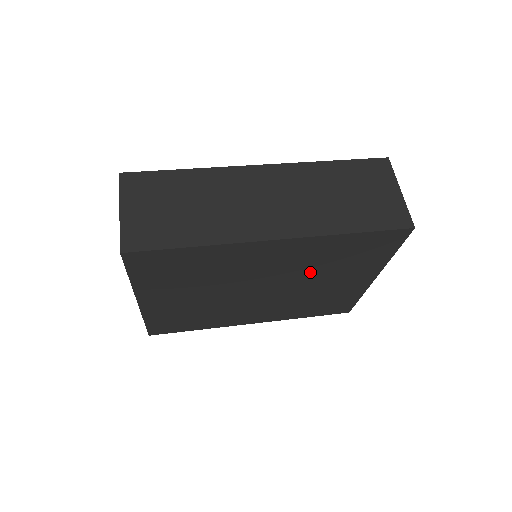
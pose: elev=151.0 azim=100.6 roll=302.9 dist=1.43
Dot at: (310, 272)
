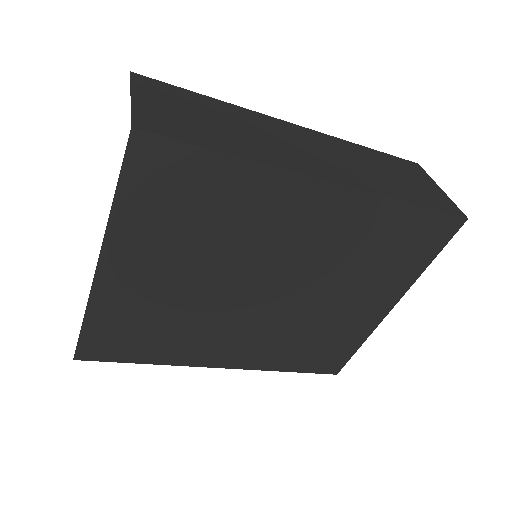
Dot at: (335, 270)
